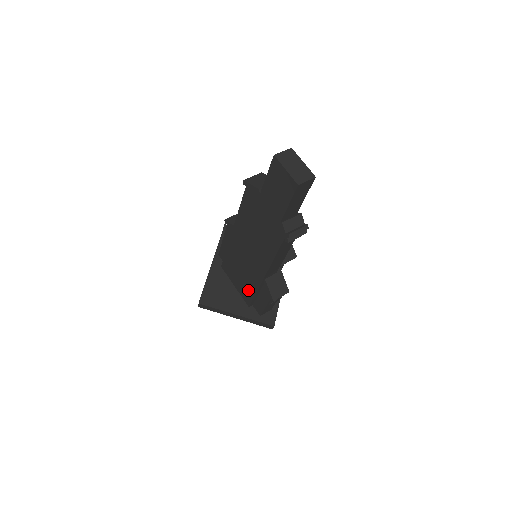
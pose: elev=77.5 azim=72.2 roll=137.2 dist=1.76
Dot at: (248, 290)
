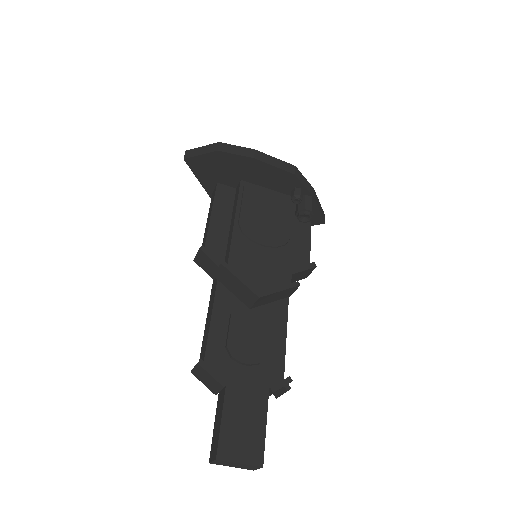
Dot at: occluded
